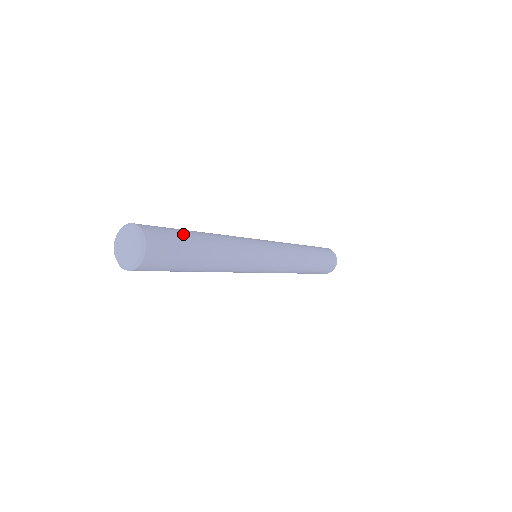
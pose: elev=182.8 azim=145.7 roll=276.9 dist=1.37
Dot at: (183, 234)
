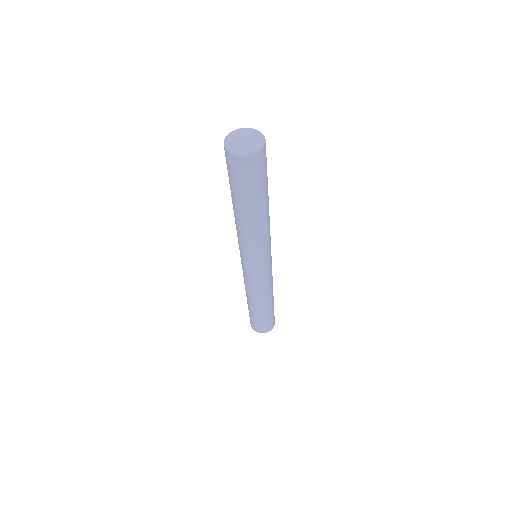
Dot at: occluded
